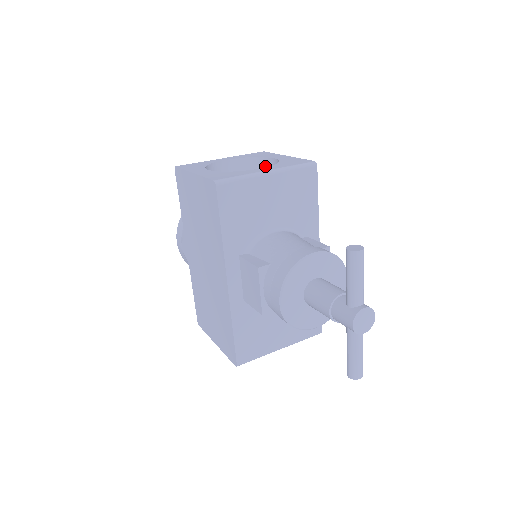
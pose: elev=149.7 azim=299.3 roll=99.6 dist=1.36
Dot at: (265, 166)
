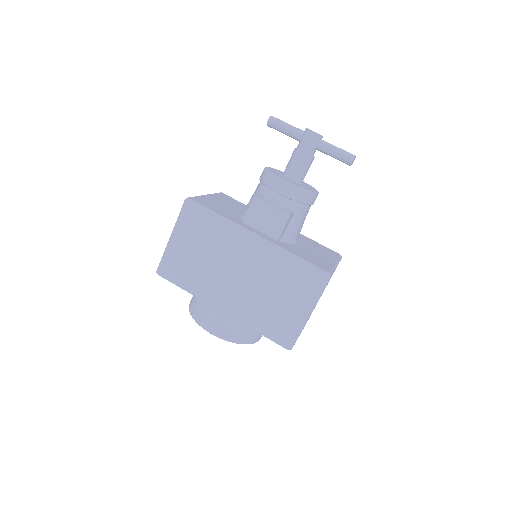
Dot at: occluded
